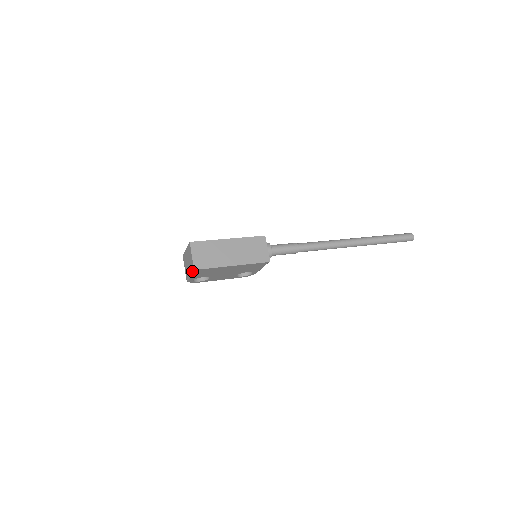
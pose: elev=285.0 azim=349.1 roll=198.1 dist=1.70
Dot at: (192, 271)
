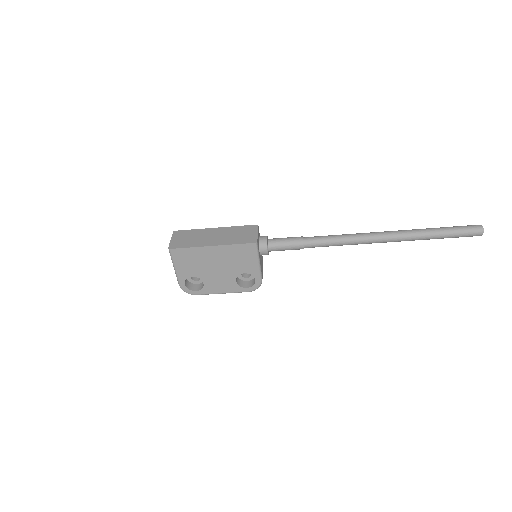
Dot at: occluded
